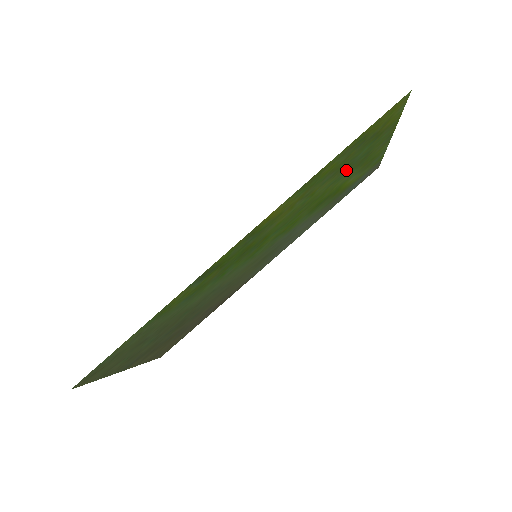
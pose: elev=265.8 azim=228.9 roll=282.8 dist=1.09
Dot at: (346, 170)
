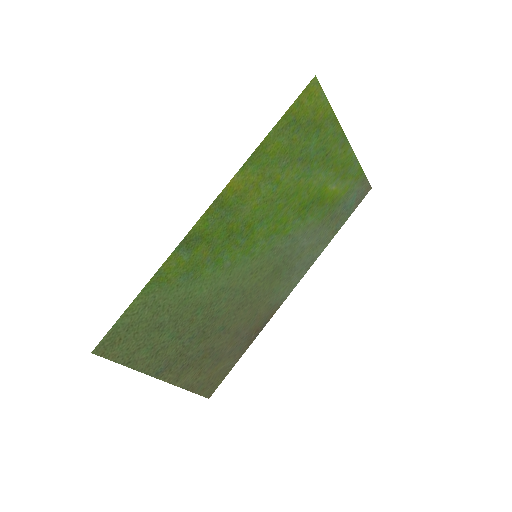
Dot at: (308, 164)
